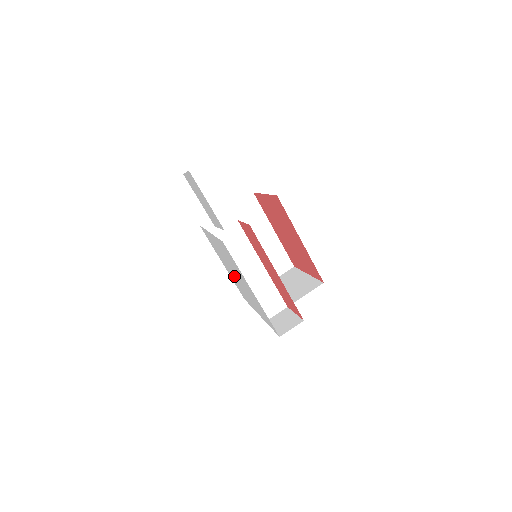
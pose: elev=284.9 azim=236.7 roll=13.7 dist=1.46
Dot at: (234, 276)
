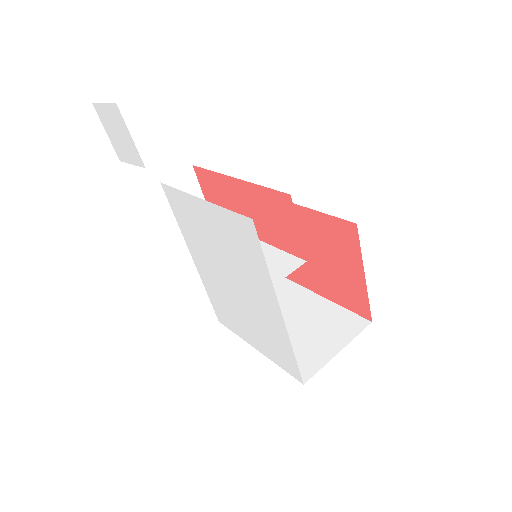
Dot at: (243, 306)
